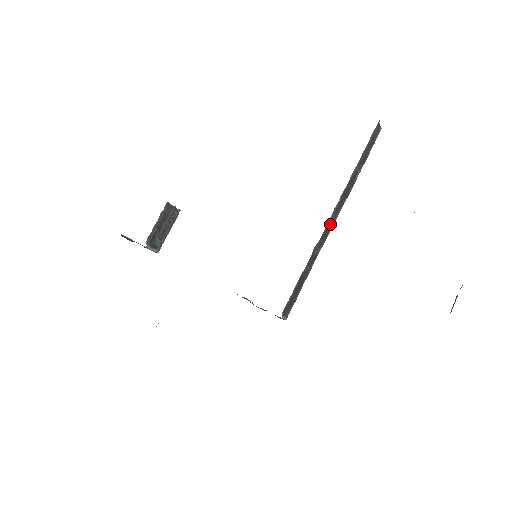
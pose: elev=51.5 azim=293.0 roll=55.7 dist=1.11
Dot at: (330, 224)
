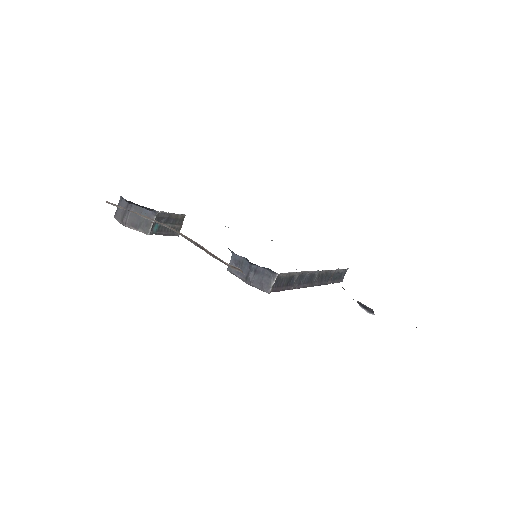
Dot at: (312, 280)
